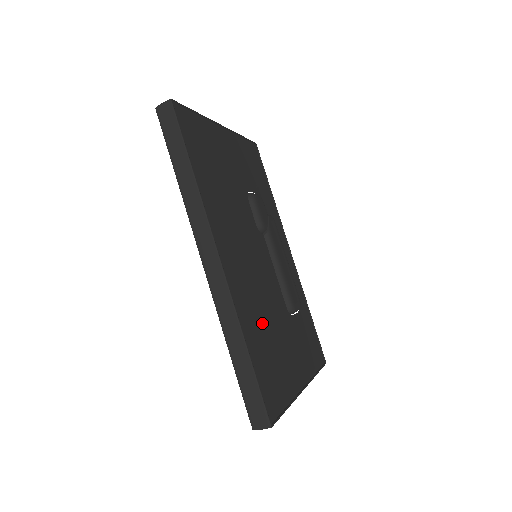
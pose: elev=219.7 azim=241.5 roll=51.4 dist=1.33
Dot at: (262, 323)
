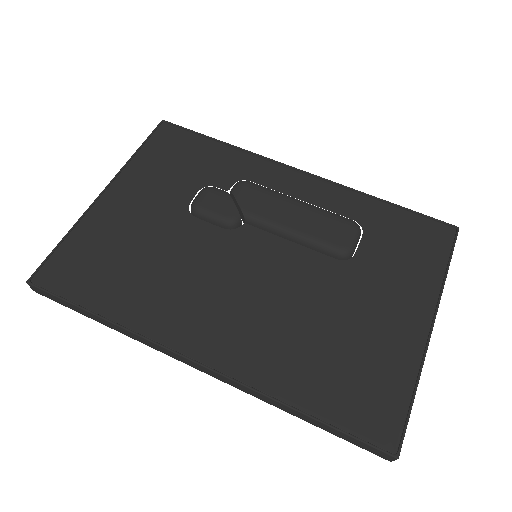
Dot at: (307, 343)
